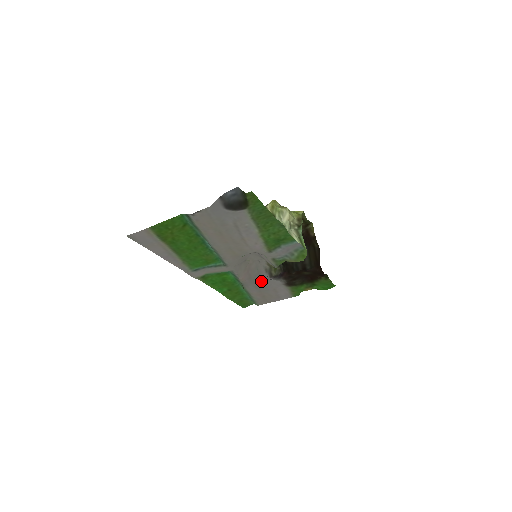
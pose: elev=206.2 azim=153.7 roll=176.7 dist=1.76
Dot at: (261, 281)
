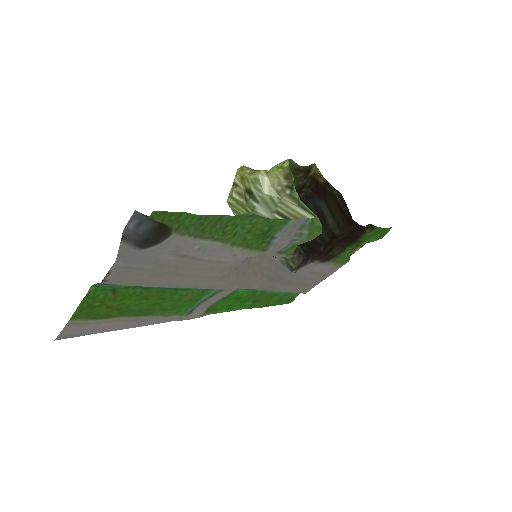
Dot at: (287, 274)
